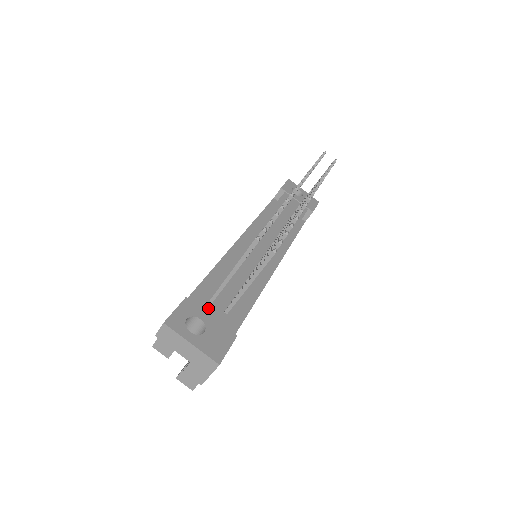
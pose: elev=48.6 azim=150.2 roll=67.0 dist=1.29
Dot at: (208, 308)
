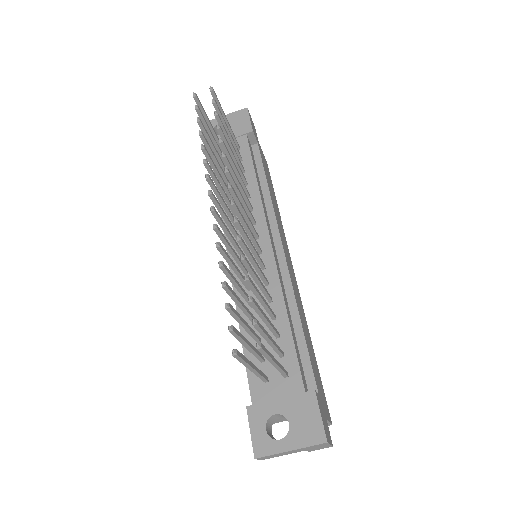
Dot at: (270, 392)
